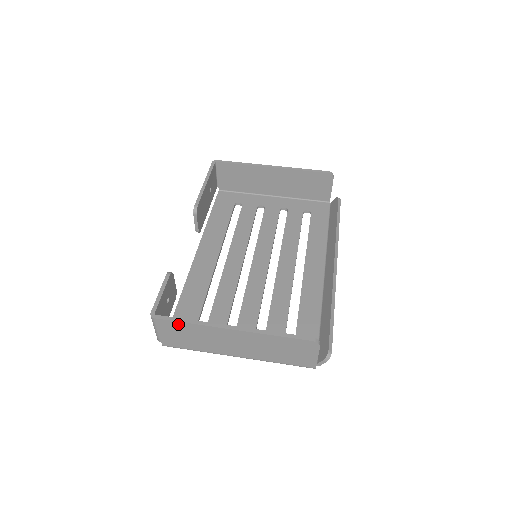
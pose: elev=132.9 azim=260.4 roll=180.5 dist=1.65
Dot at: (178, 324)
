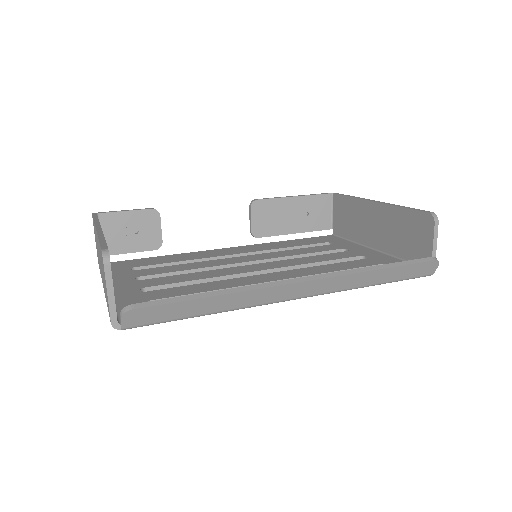
Dot at: occluded
